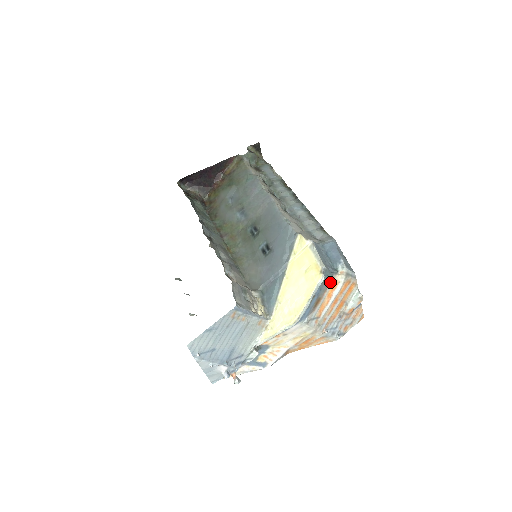
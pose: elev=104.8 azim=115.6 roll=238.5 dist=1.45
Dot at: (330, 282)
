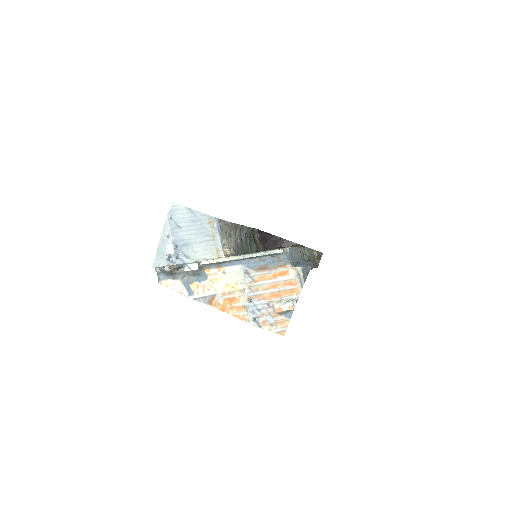
Dot at: (283, 267)
